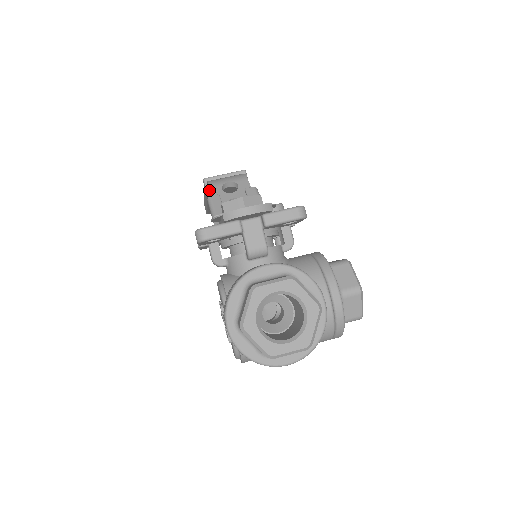
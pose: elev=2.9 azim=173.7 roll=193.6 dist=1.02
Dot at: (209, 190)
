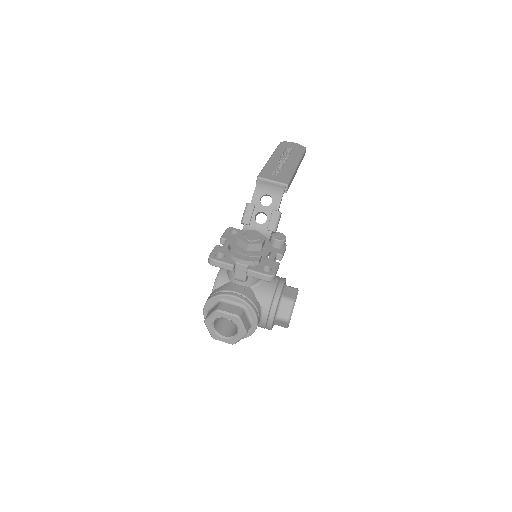
Dot at: occluded
